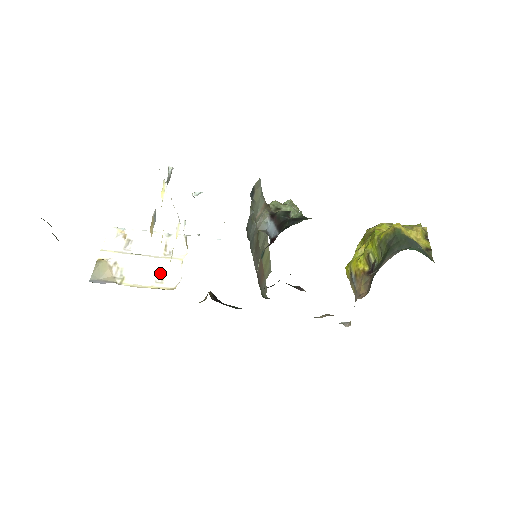
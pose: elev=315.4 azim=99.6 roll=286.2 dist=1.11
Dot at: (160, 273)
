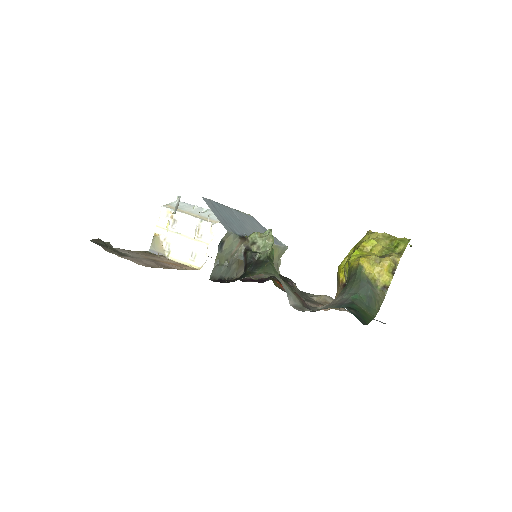
Dot at: (193, 252)
